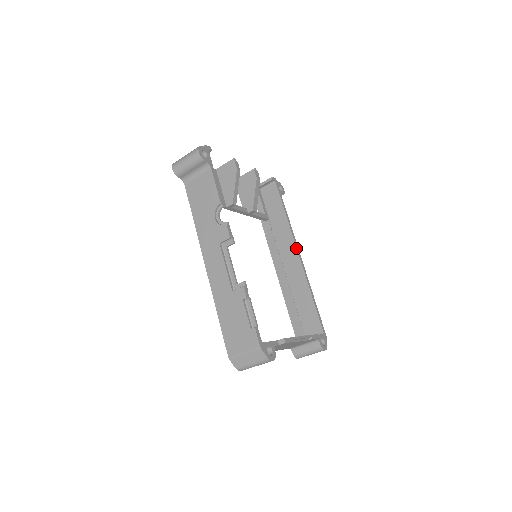
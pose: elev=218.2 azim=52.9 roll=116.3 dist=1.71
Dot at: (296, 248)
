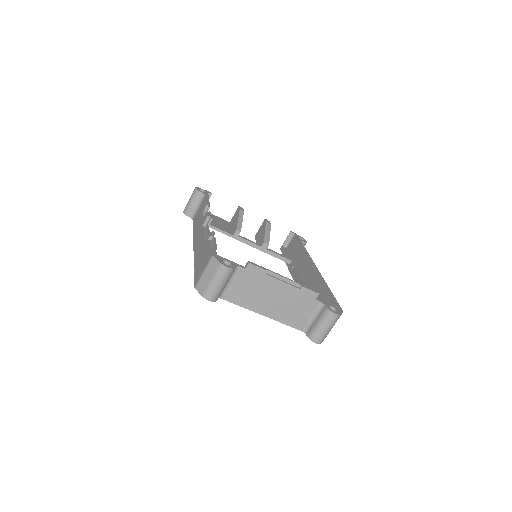
Dot at: (311, 262)
